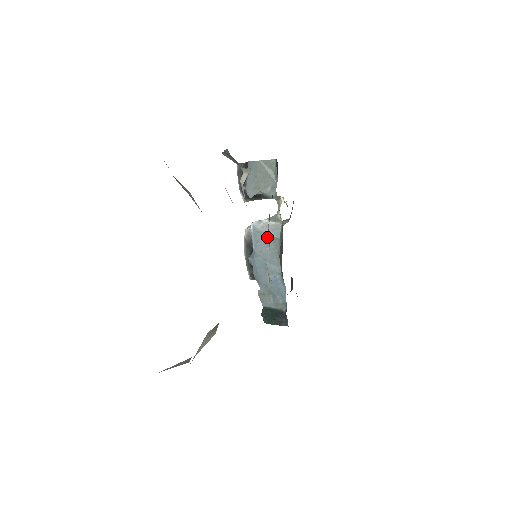
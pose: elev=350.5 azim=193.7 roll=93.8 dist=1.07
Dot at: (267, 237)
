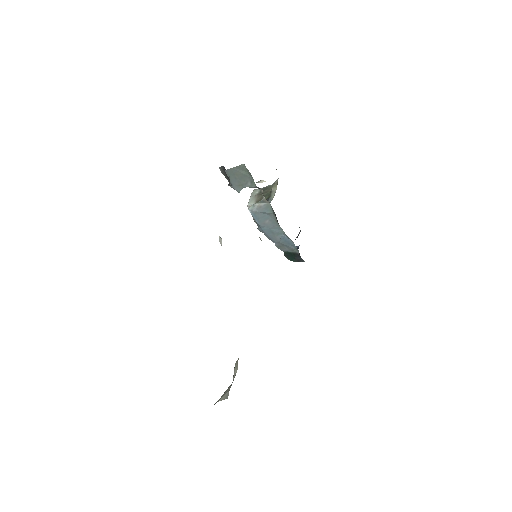
Dot at: (264, 214)
